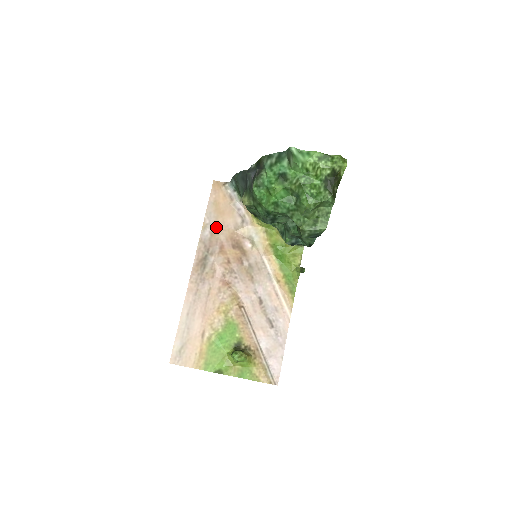
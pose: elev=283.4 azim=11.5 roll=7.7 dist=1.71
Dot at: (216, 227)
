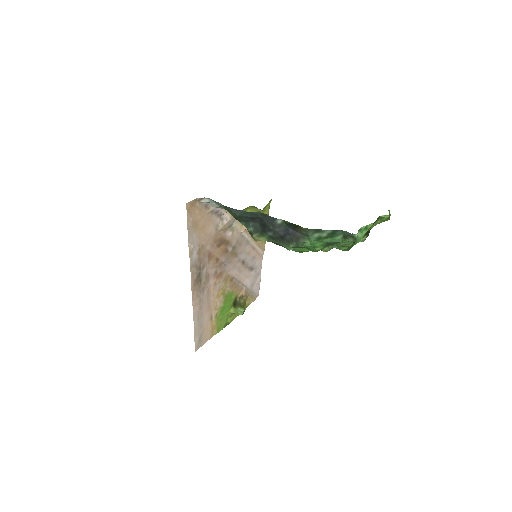
Dot at: (201, 244)
